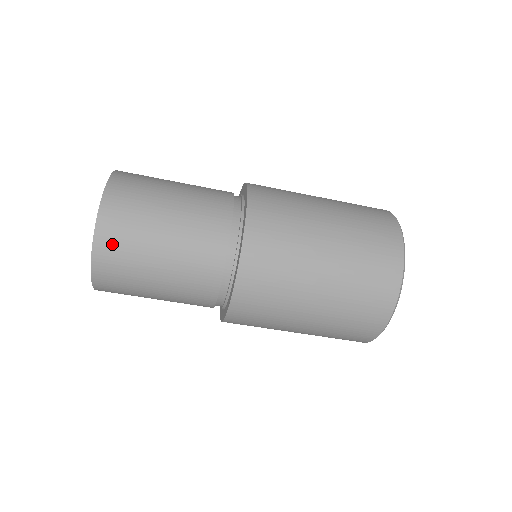
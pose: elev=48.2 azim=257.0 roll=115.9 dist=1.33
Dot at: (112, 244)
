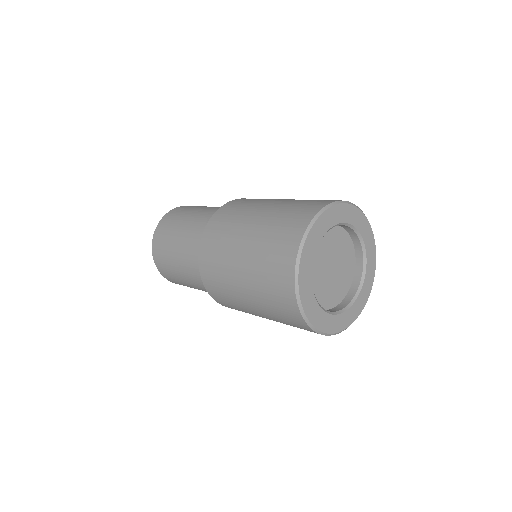
Dot at: occluded
